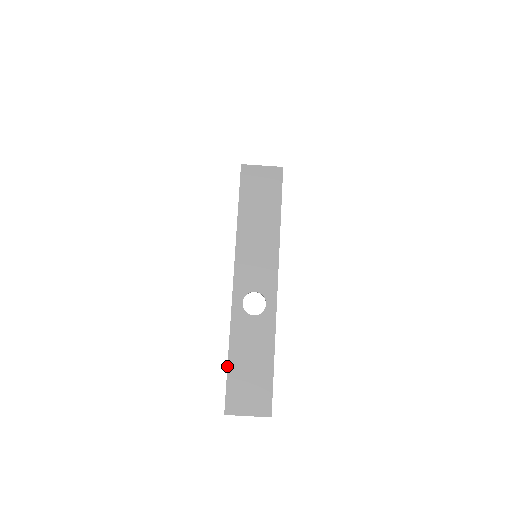
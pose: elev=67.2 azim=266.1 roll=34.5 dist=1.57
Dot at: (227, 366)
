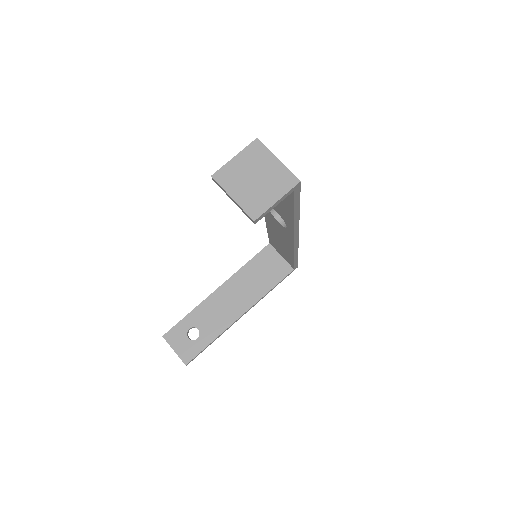
Dot at: occluded
